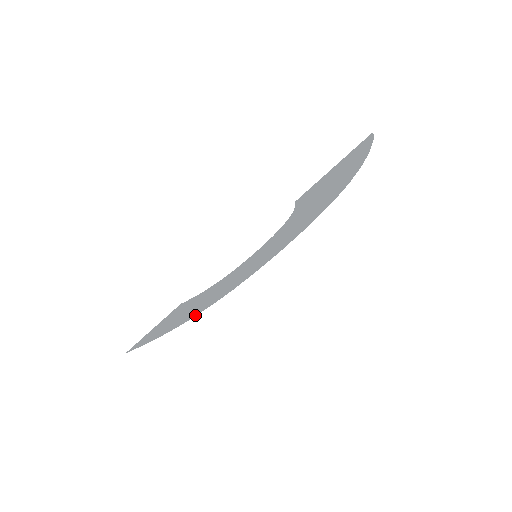
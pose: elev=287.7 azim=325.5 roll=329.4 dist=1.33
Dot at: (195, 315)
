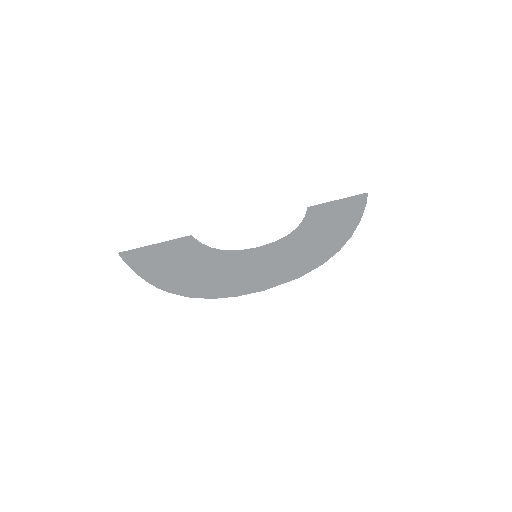
Dot at: (175, 292)
